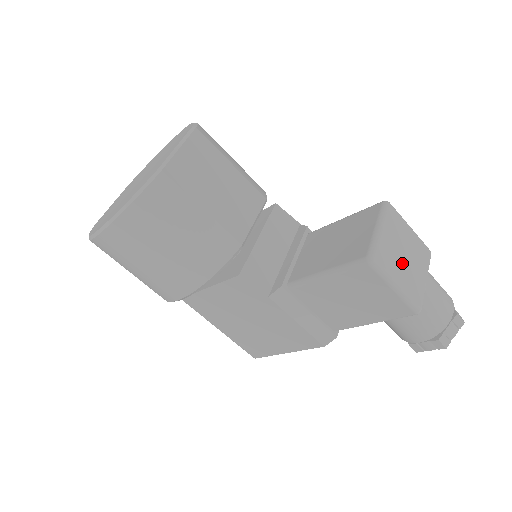
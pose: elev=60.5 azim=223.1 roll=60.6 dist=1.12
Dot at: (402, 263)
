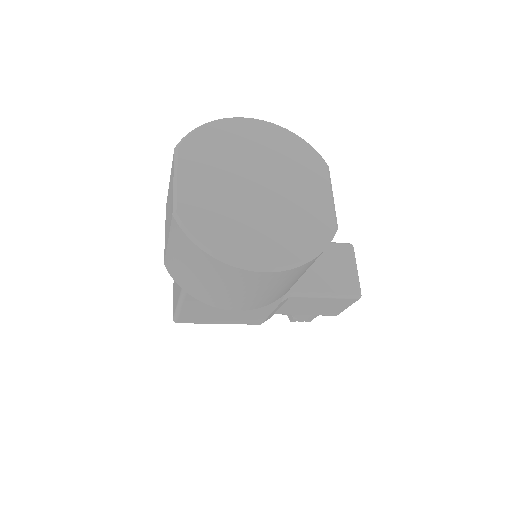
Dot at: occluded
